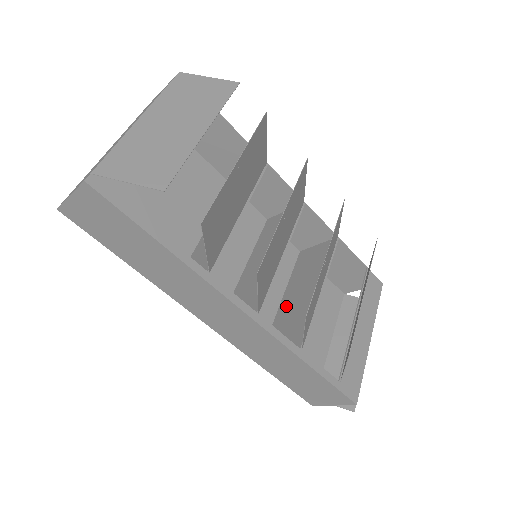
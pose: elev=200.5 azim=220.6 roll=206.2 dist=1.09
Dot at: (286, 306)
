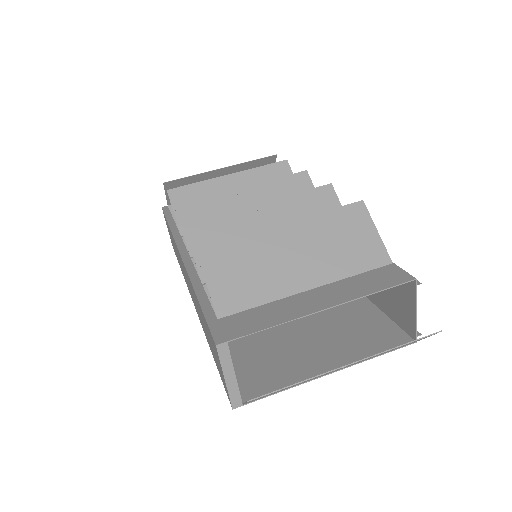
Dot at: occluded
